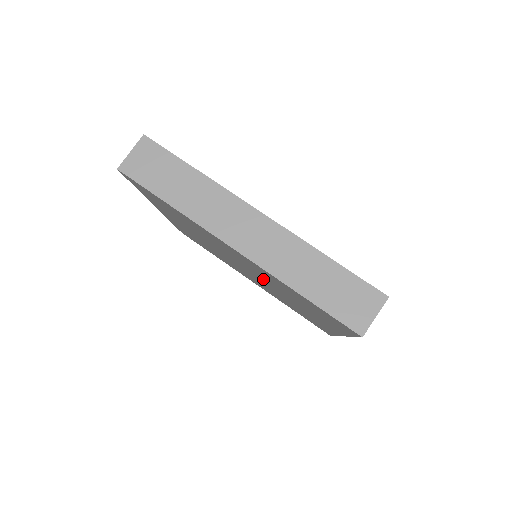
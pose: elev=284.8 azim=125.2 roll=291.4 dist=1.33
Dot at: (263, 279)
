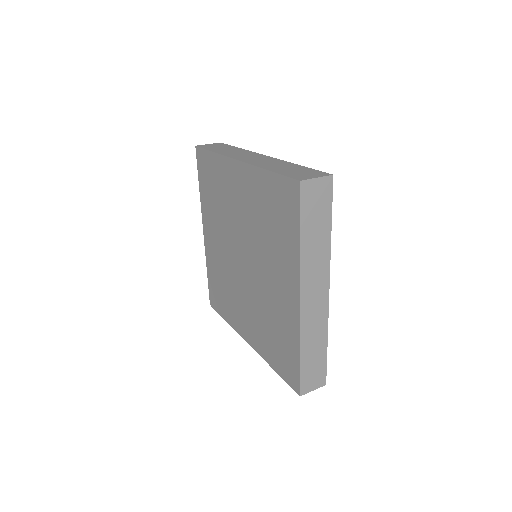
Dot at: (251, 242)
